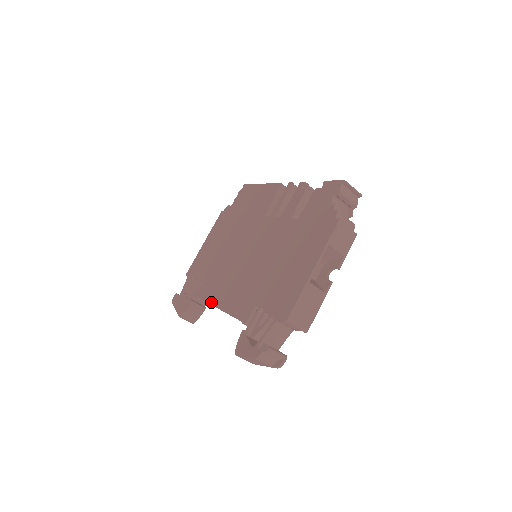
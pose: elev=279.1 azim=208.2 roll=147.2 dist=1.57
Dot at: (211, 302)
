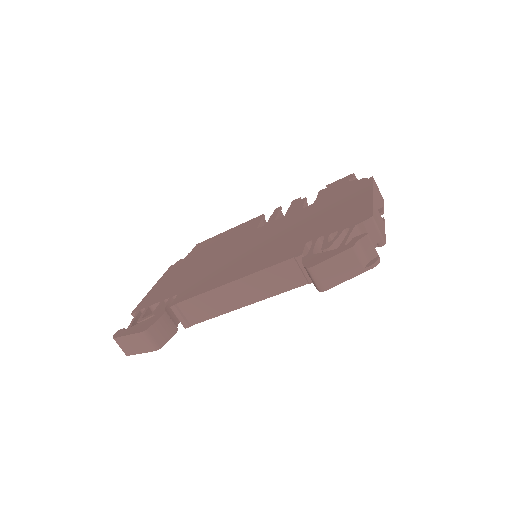
Dot at: (213, 287)
